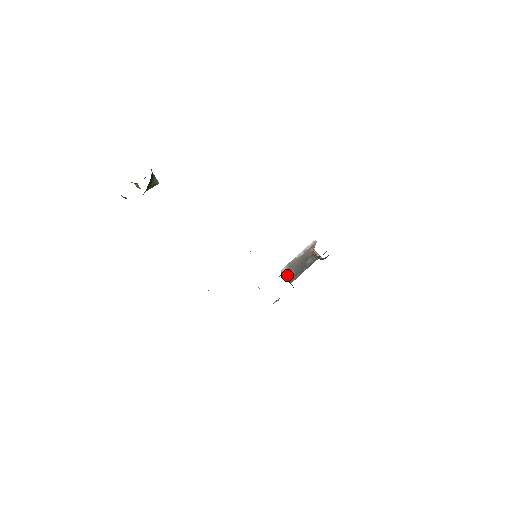
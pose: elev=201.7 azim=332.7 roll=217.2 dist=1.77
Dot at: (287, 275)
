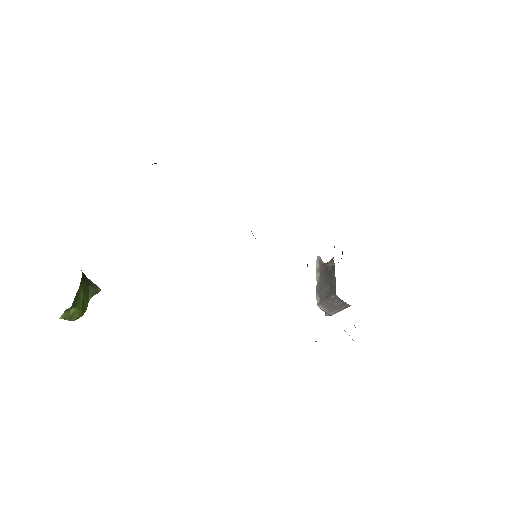
Dot at: (325, 297)
